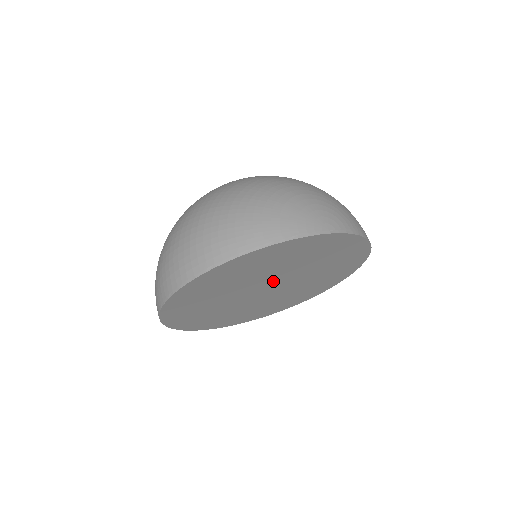
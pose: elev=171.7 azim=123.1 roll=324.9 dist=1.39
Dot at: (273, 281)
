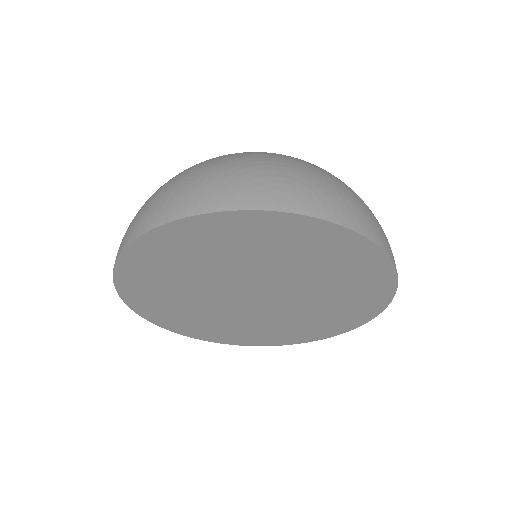
Dot at: (253, 284)
